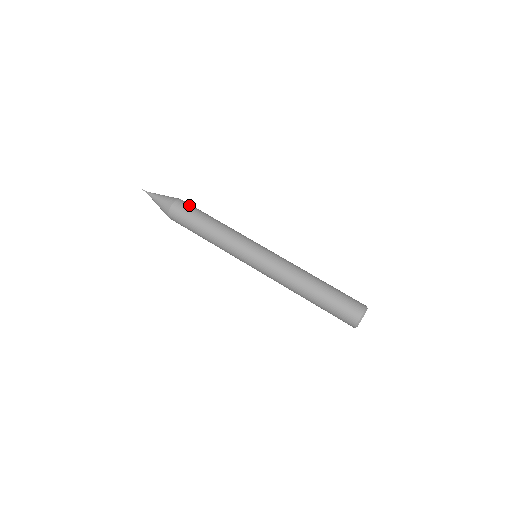
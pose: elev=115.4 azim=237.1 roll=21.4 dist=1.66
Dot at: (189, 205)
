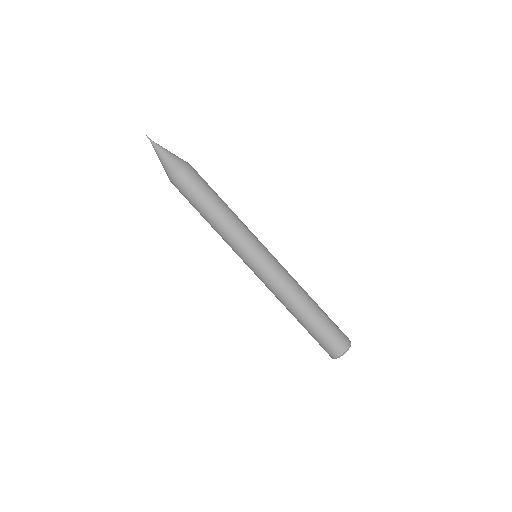
Dot at: occluded
